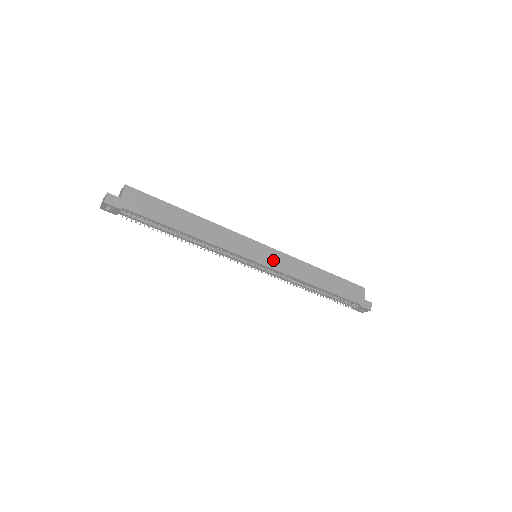
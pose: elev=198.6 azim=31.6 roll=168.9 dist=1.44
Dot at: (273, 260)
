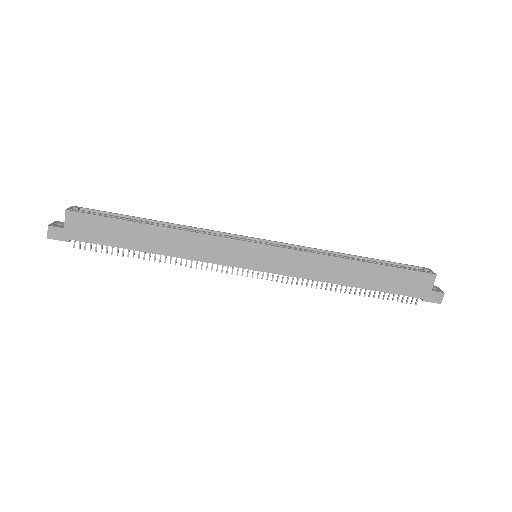
Dot at: (277, 263)
